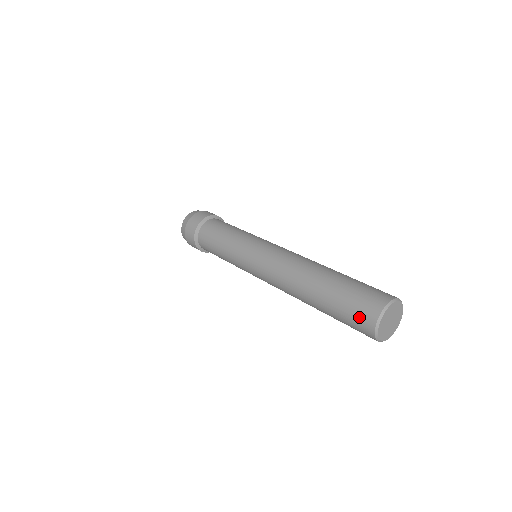
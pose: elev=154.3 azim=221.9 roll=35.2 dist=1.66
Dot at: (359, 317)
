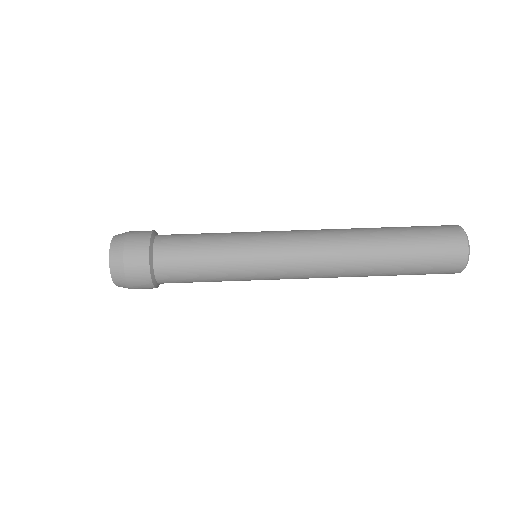
Dot at: occluded
